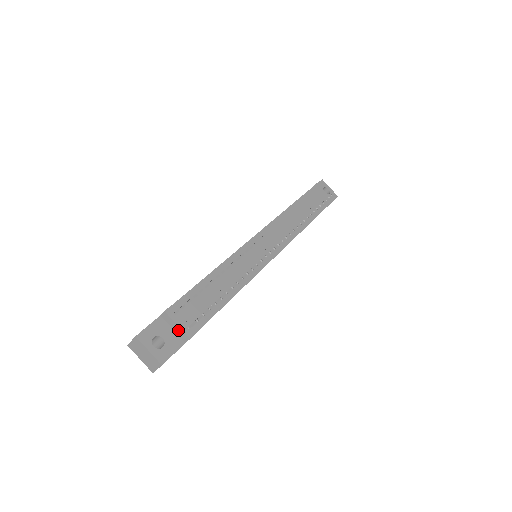
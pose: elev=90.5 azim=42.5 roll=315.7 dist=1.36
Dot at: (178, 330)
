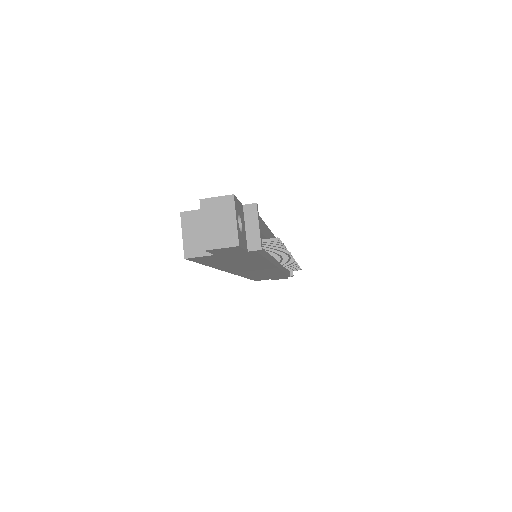
Dot at: (253, 232)
